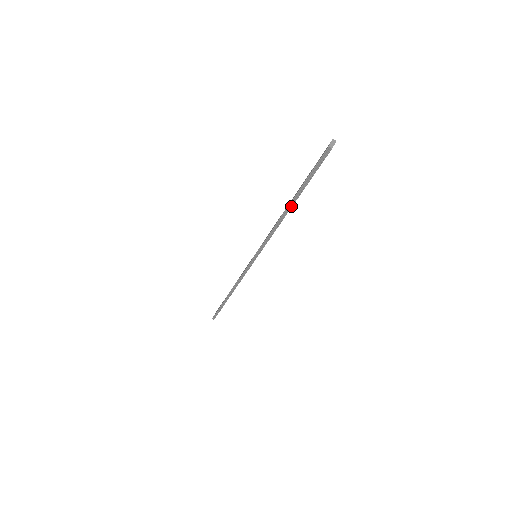
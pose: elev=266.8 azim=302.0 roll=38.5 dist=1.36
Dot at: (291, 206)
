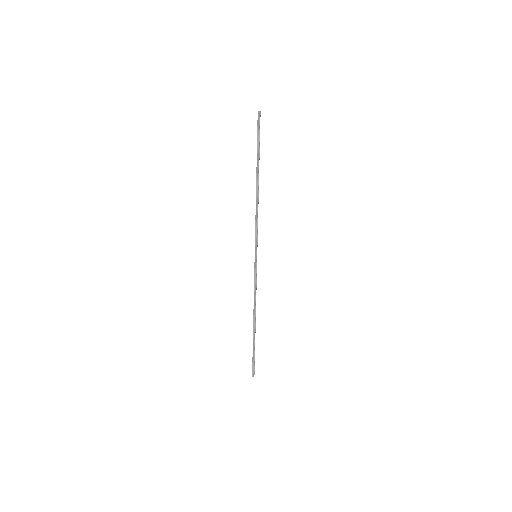
Dot at: (258, 178)
